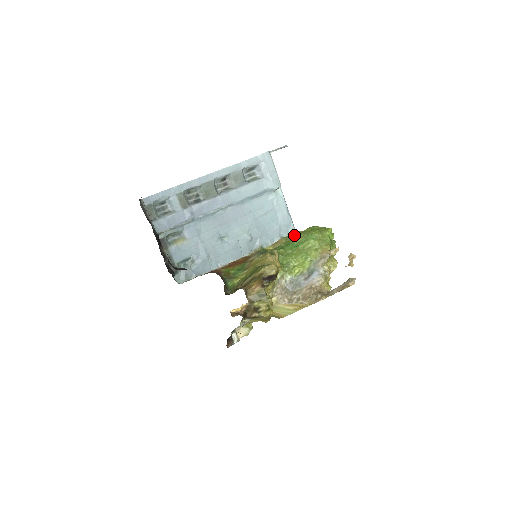
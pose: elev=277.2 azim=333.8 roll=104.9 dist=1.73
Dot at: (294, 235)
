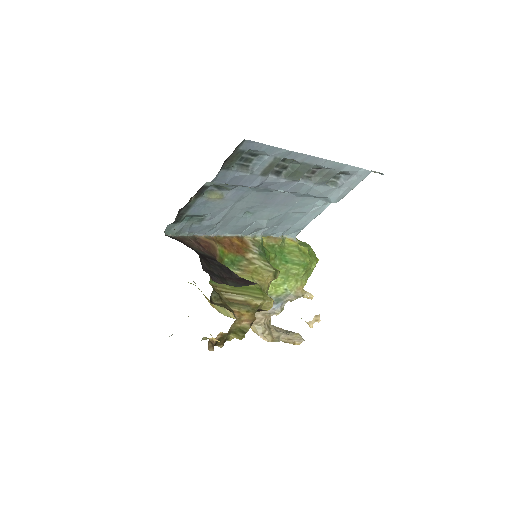
Dot at: (292, 244)
